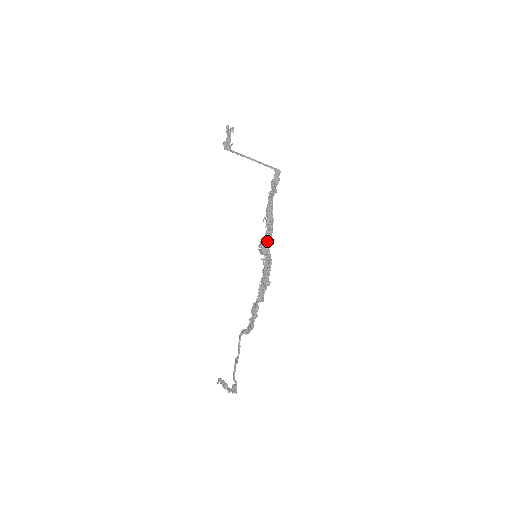
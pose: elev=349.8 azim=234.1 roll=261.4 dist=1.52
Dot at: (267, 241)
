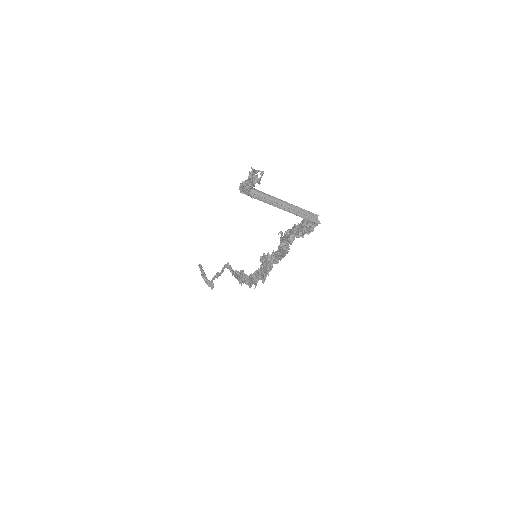
Dot at: (272, 261)
